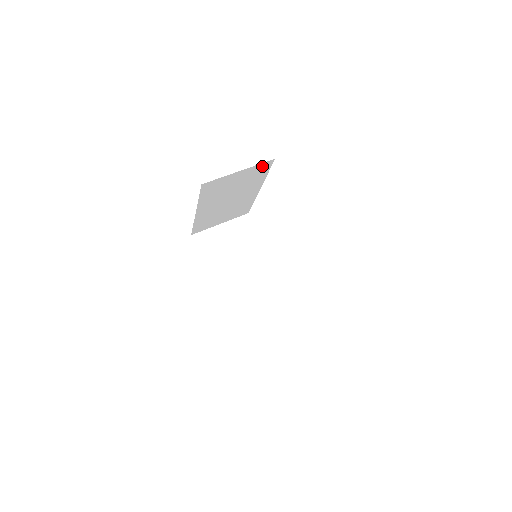
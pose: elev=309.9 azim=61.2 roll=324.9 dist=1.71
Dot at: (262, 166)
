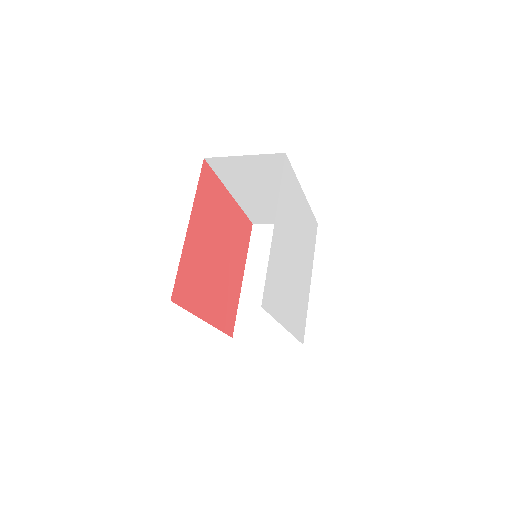
Dot at: occluded
